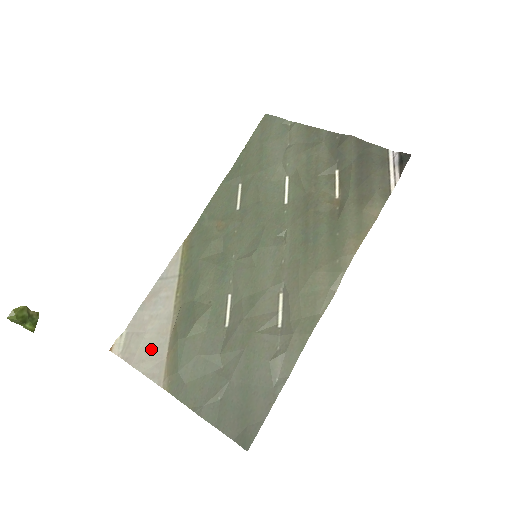
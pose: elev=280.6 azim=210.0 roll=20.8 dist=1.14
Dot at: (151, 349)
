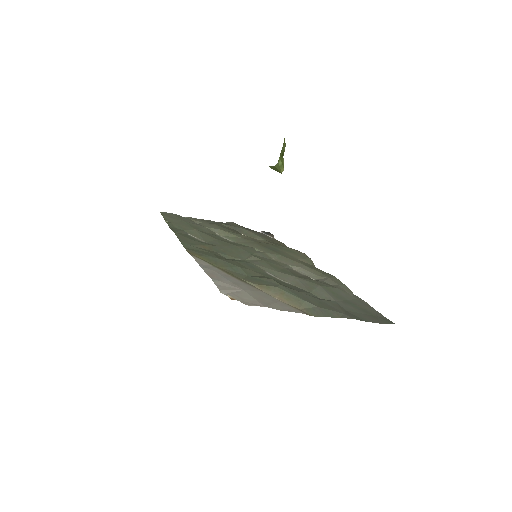
Dot at: (263, 298)
